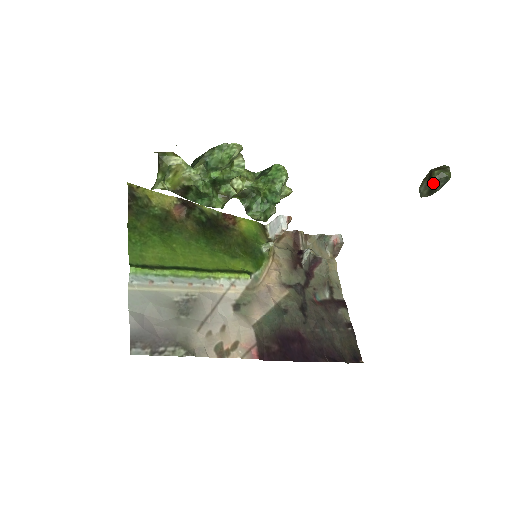
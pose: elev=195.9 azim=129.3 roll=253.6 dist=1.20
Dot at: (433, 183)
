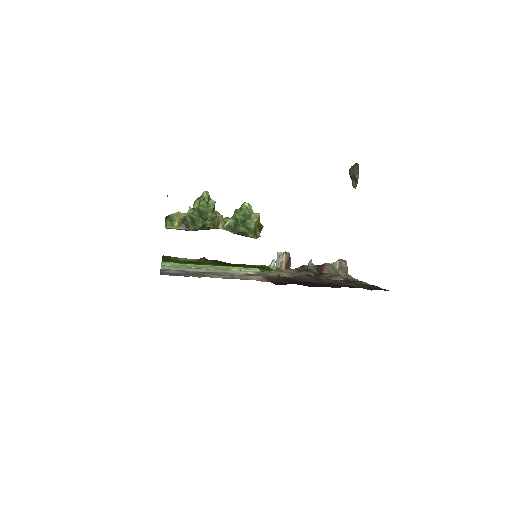
Dot at: (352, 174)
